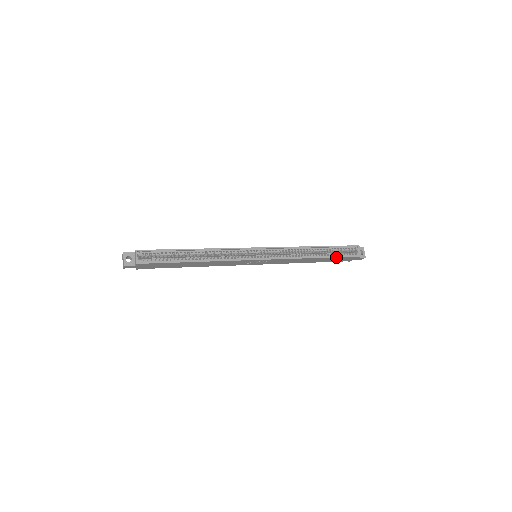
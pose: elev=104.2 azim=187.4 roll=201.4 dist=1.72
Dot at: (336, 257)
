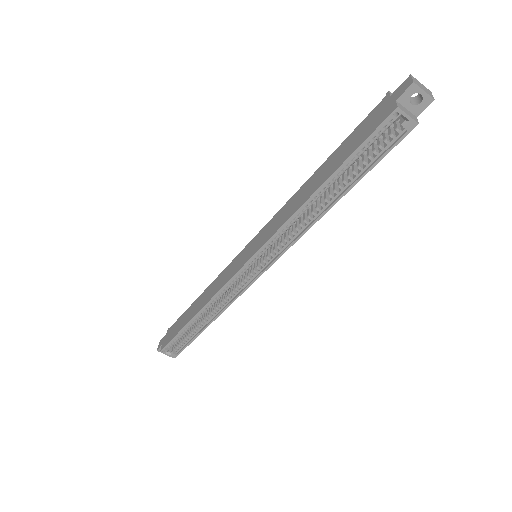
Dot at: (366, 173)
